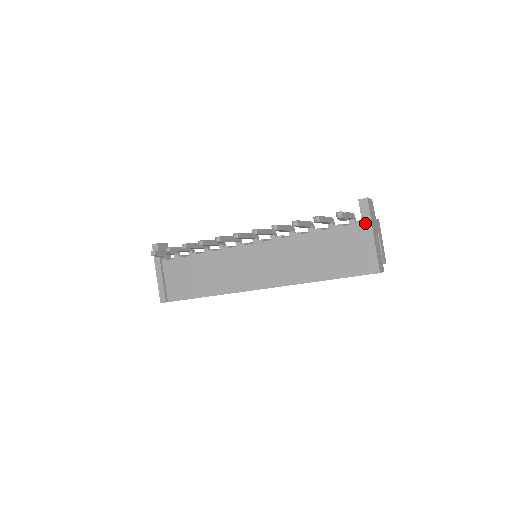
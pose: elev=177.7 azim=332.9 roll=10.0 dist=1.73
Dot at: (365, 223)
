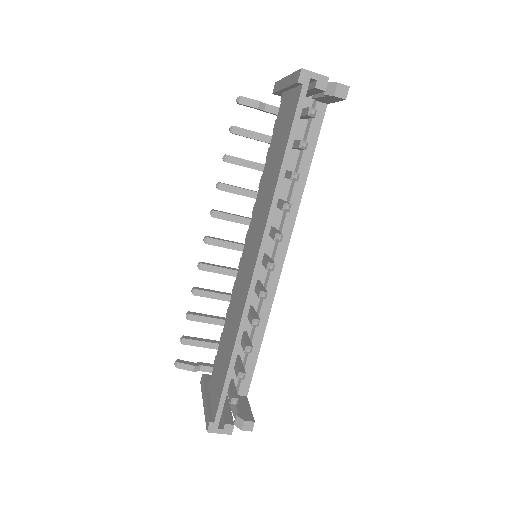
Dot at: (280, 87)
